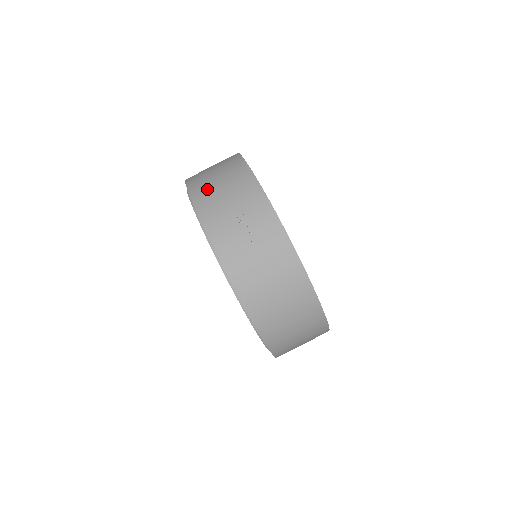
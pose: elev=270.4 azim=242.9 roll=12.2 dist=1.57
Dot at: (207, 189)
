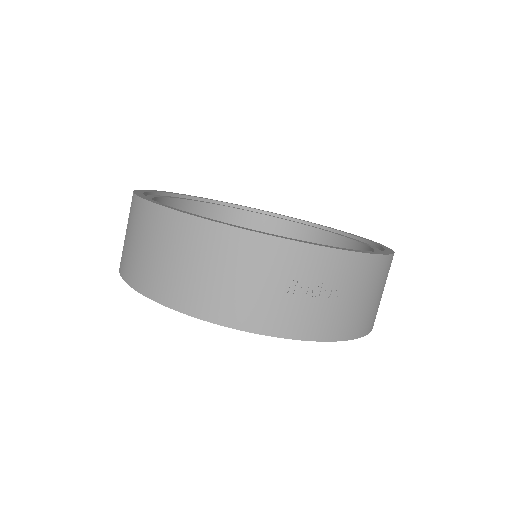
Dot at: (215, 296)
